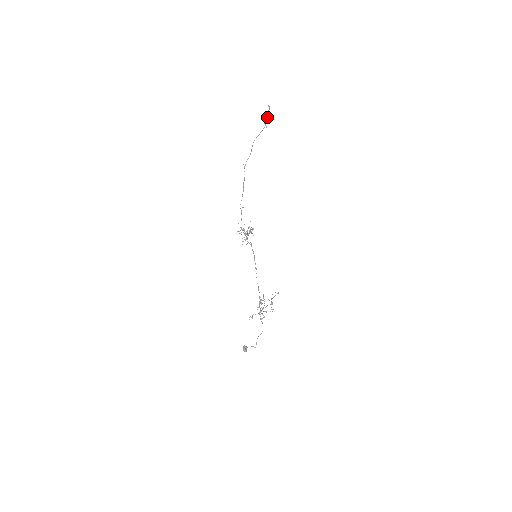
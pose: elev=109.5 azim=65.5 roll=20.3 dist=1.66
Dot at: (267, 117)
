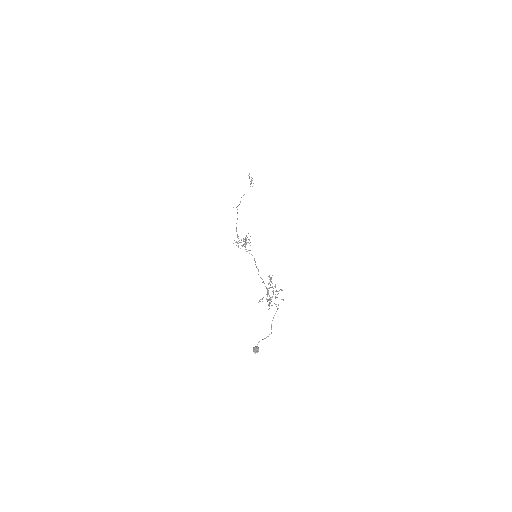
Dot at: (251, 180)
